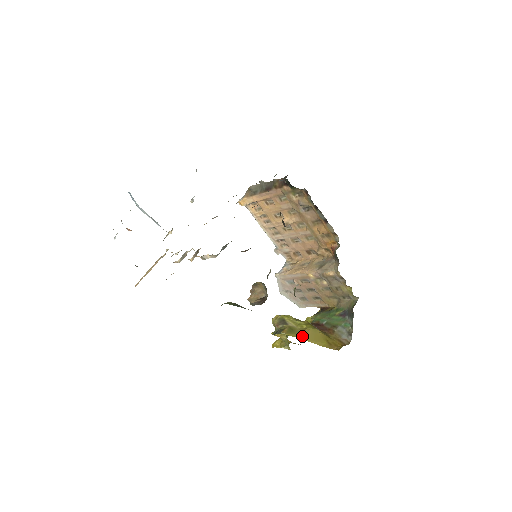
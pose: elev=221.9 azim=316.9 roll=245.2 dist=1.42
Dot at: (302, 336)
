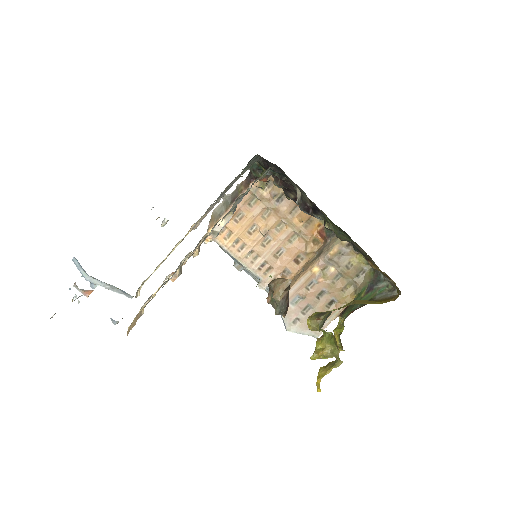
Dot at: occluded
